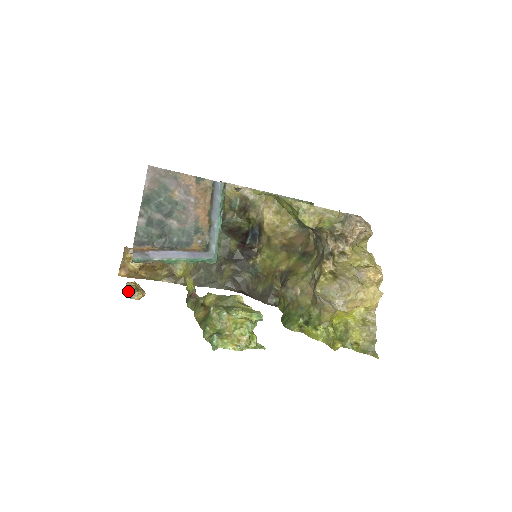
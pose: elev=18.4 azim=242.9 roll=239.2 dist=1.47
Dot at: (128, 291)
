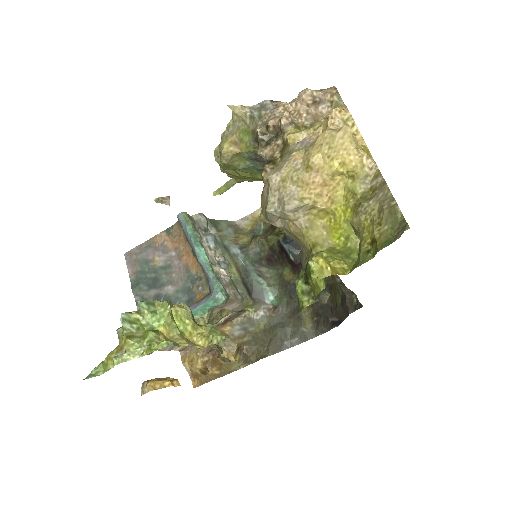
Dot at: (141, 387)
